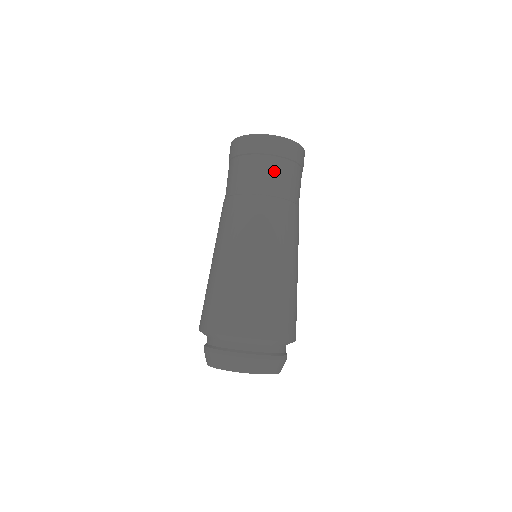
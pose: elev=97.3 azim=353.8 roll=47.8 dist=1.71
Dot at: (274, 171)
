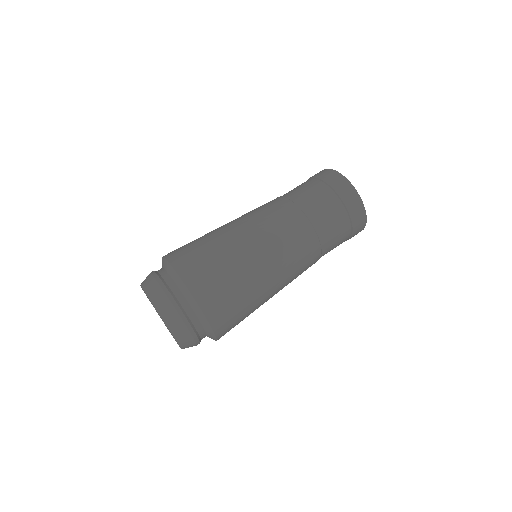
Dot at: (332, 212)
